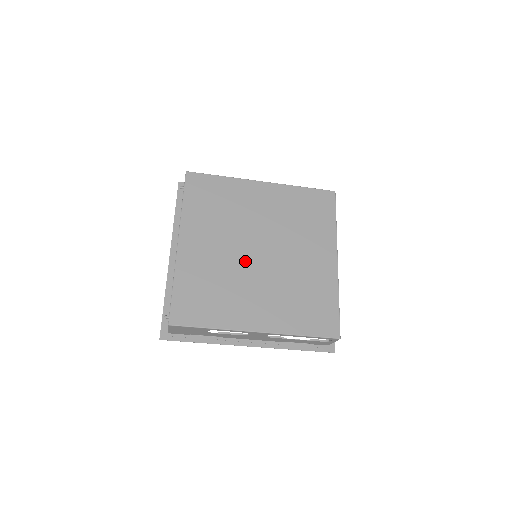
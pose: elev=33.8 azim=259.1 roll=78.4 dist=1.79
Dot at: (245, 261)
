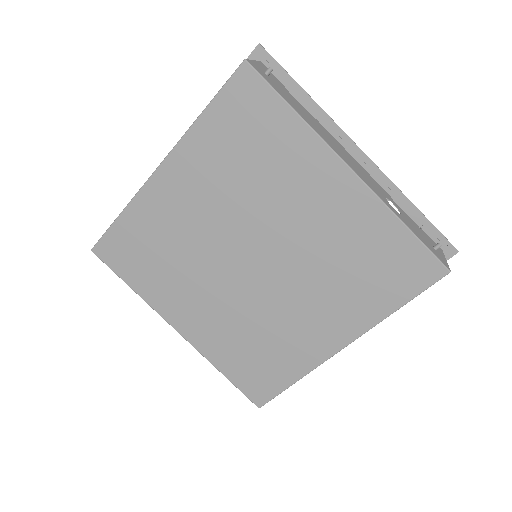
Dot at: (251, 287)
